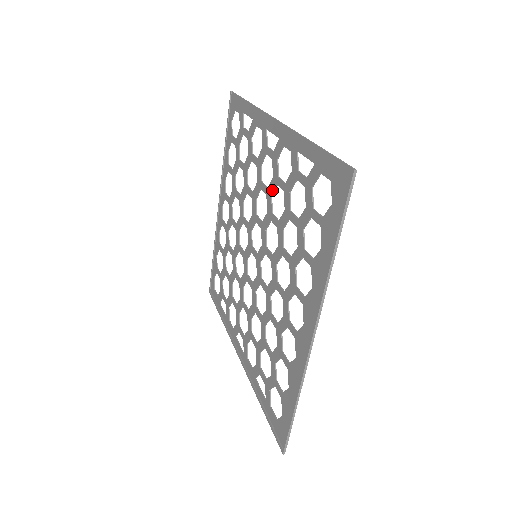
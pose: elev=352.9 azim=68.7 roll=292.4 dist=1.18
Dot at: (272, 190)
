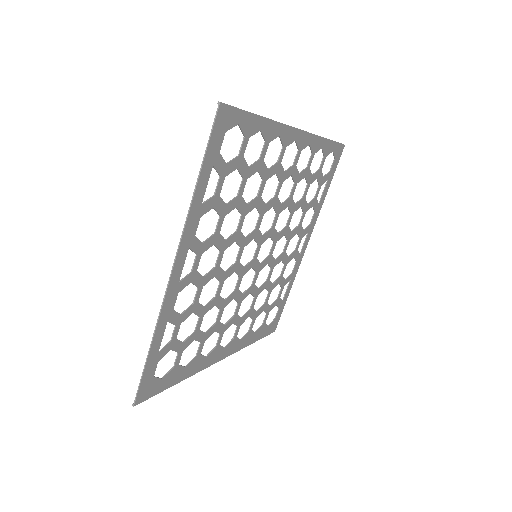
Dot at: (209, 278)
